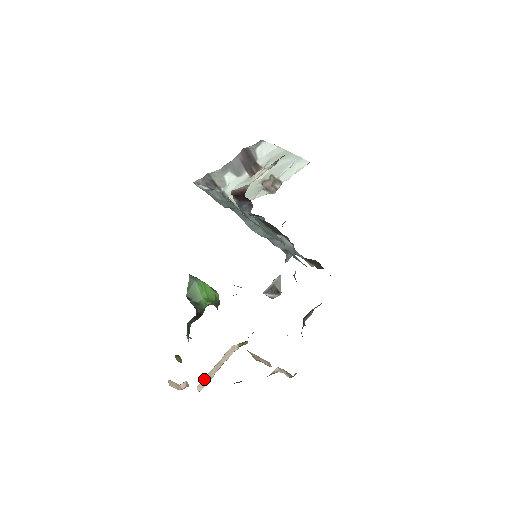
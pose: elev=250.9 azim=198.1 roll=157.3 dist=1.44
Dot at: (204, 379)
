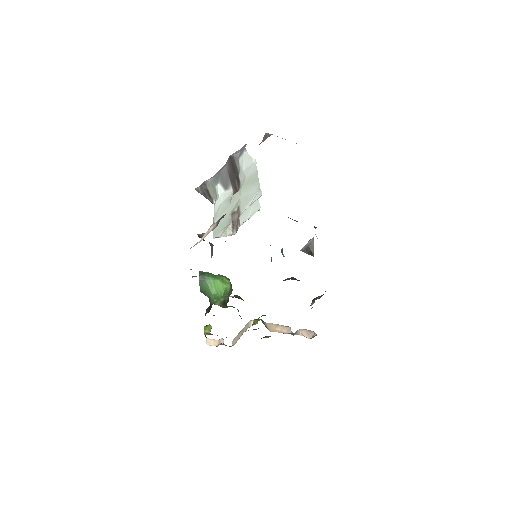
Dot at: (235, 337)
